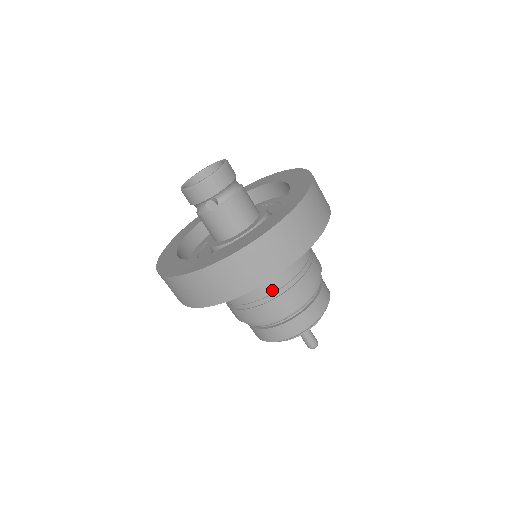
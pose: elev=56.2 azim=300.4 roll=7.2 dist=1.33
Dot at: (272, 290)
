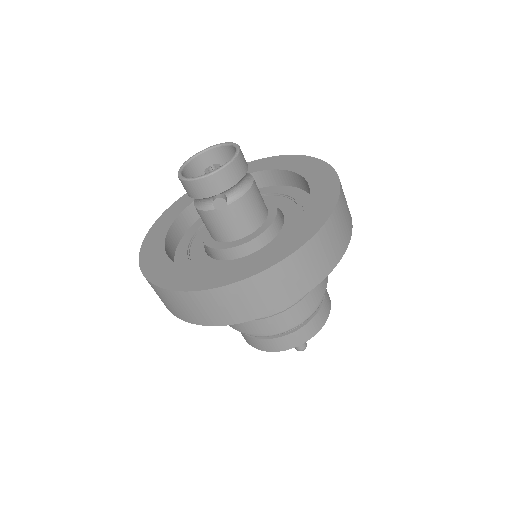
Dot at: occluded
